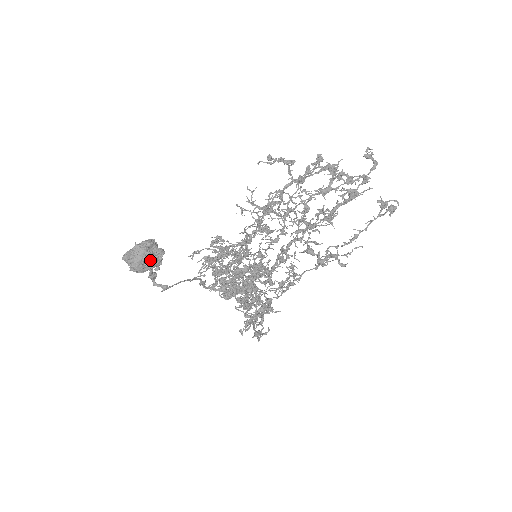
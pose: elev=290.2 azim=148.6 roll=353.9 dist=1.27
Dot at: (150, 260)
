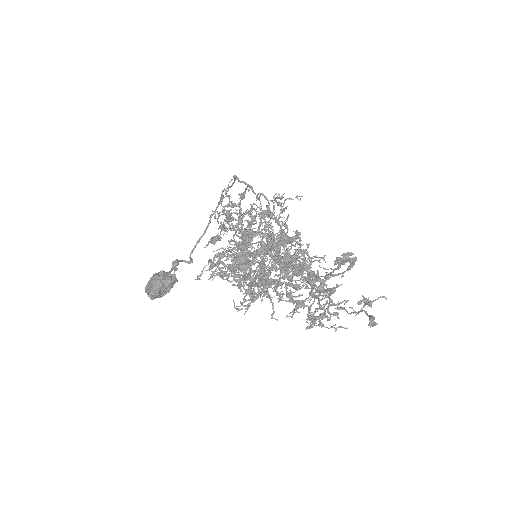
Dot at: (167, 288)
